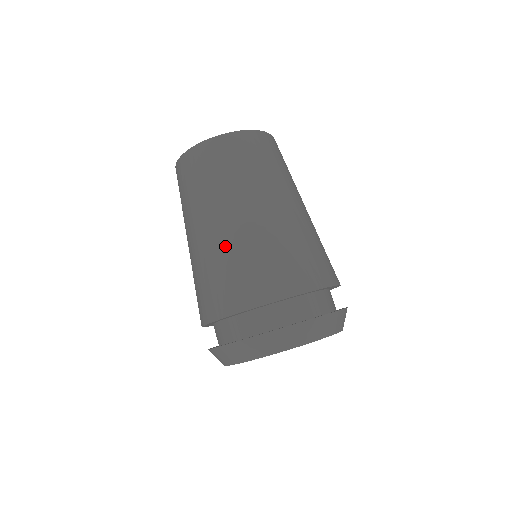
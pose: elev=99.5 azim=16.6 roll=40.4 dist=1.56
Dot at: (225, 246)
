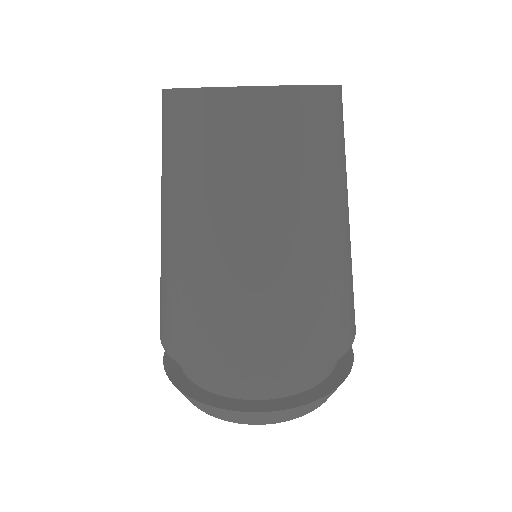
Dot at: (176, 272)
